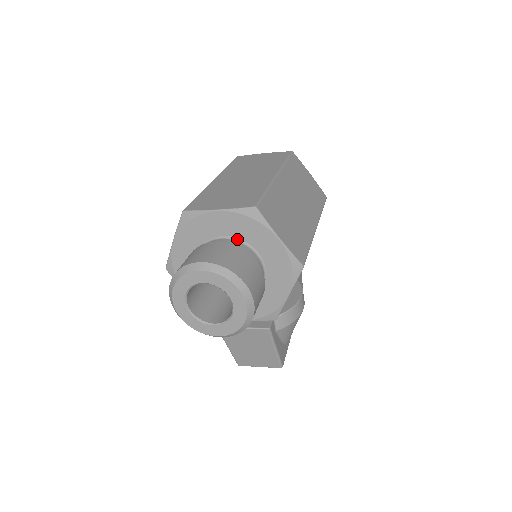
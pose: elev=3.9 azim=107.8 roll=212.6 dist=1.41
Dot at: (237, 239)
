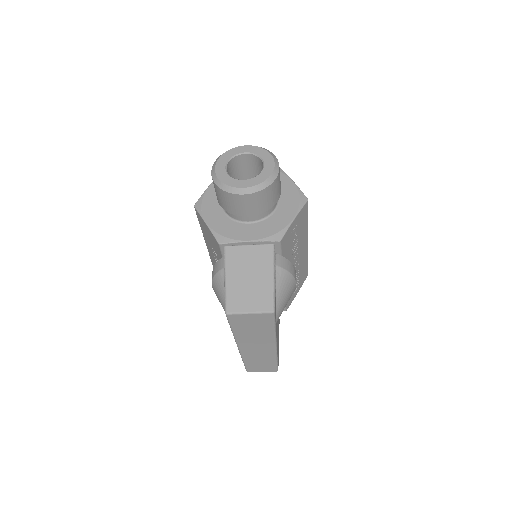
Dot at: occluded
